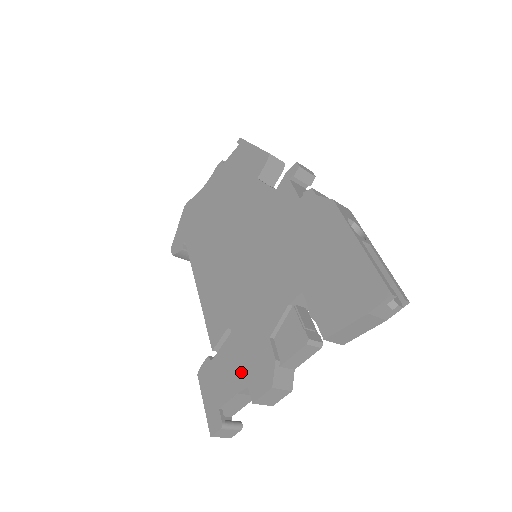
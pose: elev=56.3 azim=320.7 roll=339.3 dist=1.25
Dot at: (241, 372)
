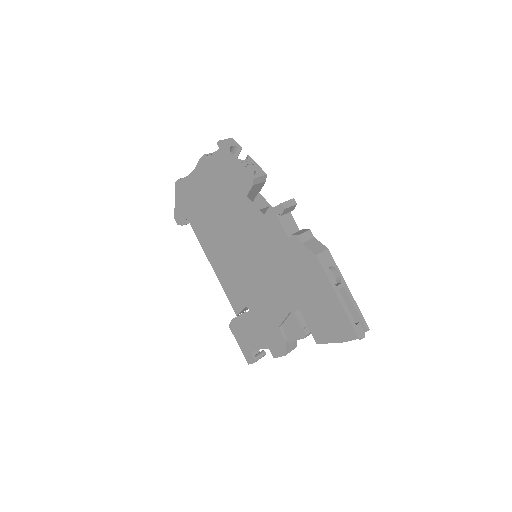
Dot at: (262, 338)
